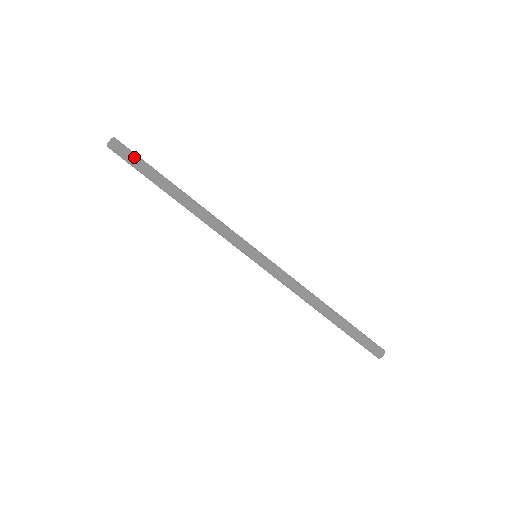
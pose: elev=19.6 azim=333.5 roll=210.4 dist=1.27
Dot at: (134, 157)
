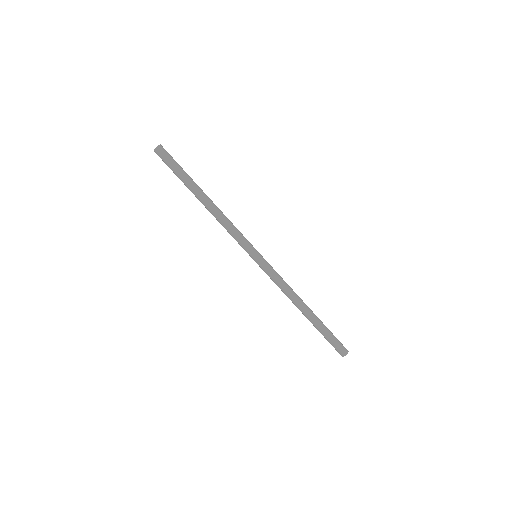
Dot at: (173, 163)
